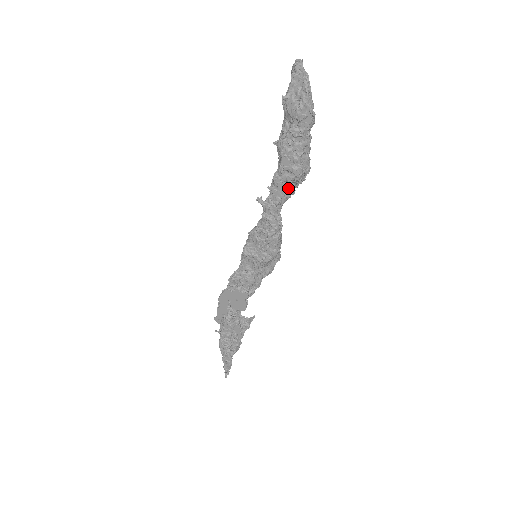
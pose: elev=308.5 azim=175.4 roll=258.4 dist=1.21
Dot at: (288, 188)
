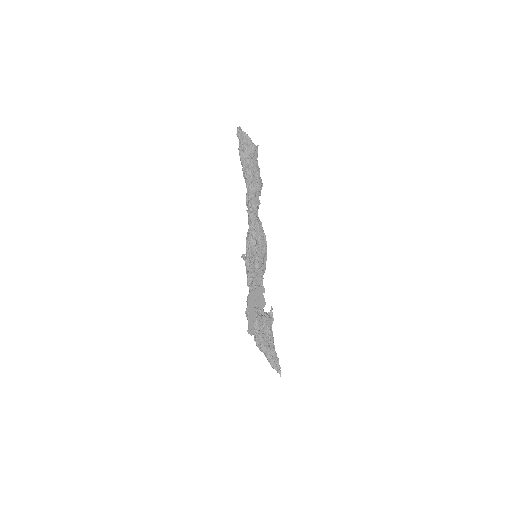
Dot at: (258, 197)
